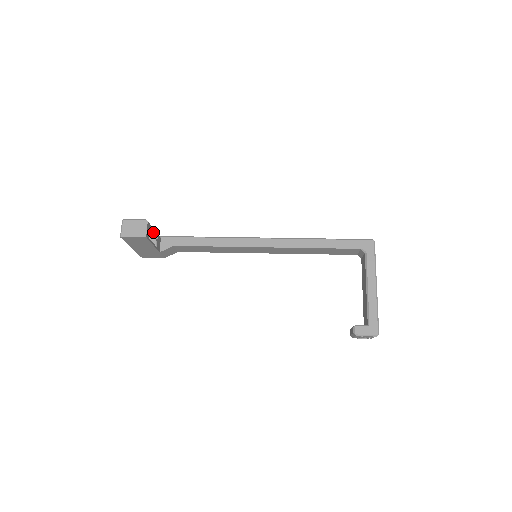
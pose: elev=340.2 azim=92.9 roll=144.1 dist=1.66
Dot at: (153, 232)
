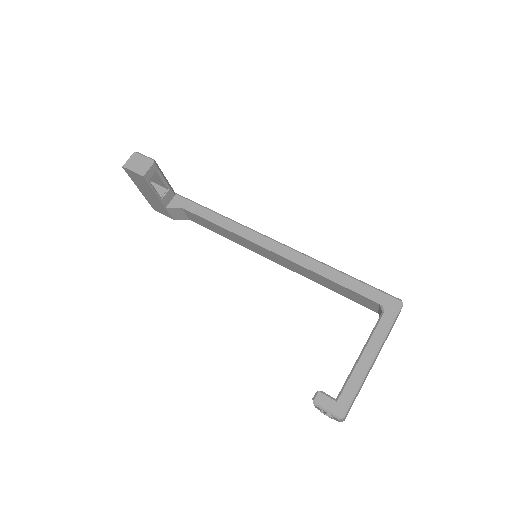
Dot at: (162, 180)
